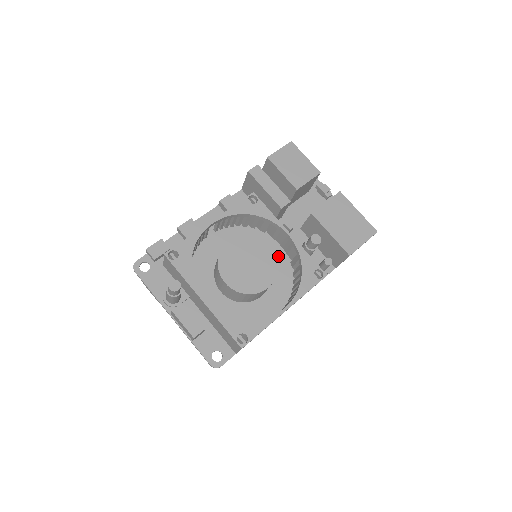
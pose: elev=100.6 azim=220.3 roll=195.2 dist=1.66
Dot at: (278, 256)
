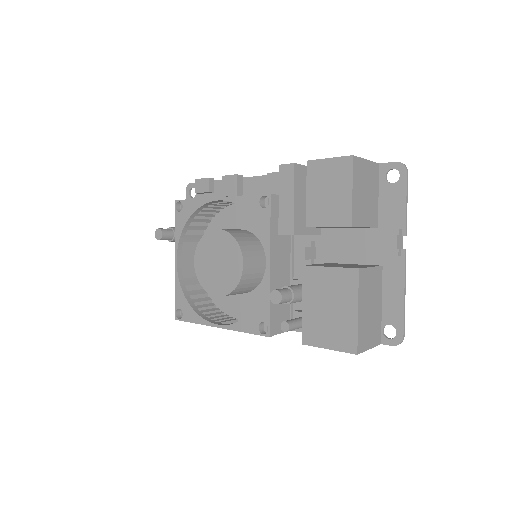
Dot at: occluded
